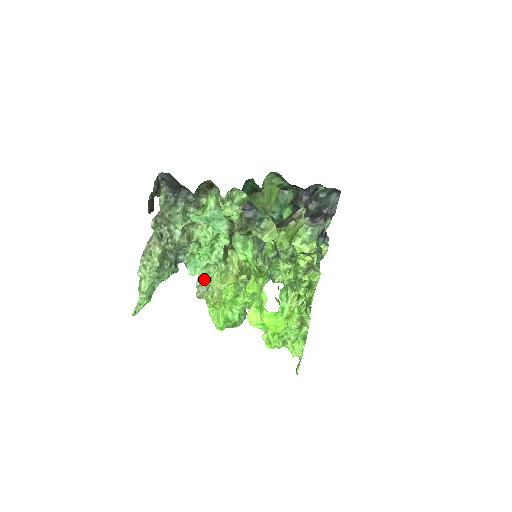
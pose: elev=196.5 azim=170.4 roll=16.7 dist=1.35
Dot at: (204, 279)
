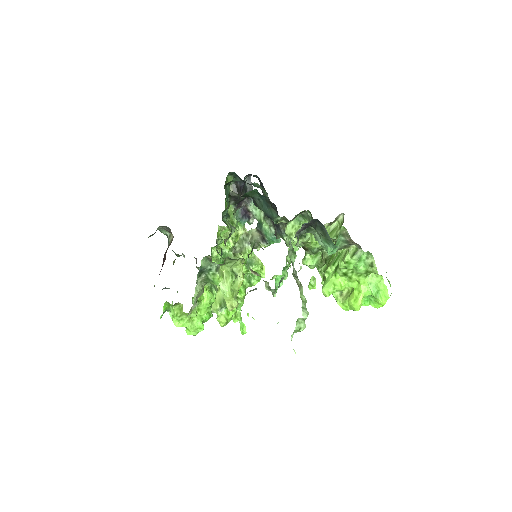
Dot at: (198, 295)
